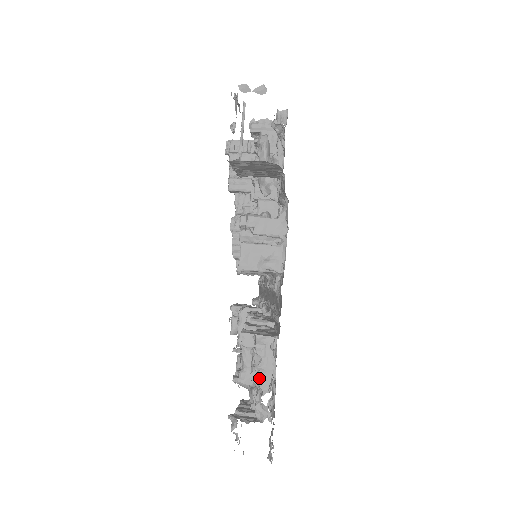
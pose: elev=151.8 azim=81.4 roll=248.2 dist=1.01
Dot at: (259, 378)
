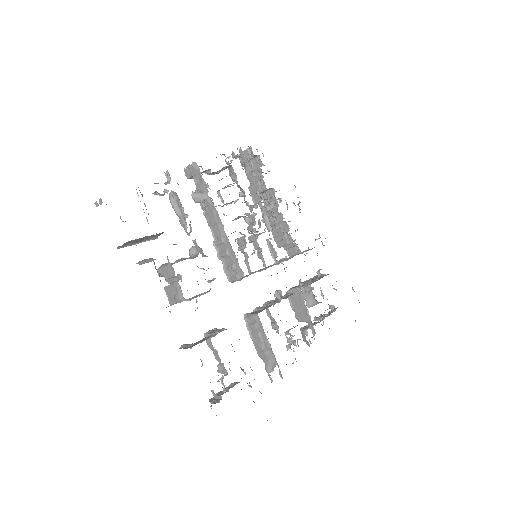
Dot at: (266, 358)
